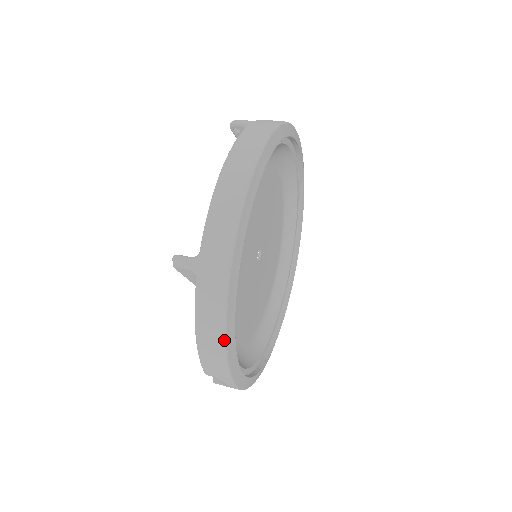
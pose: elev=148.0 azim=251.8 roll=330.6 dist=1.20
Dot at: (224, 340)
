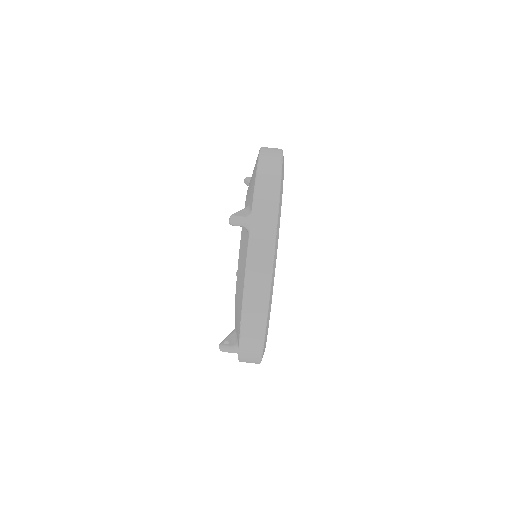
Dot at: occluded
